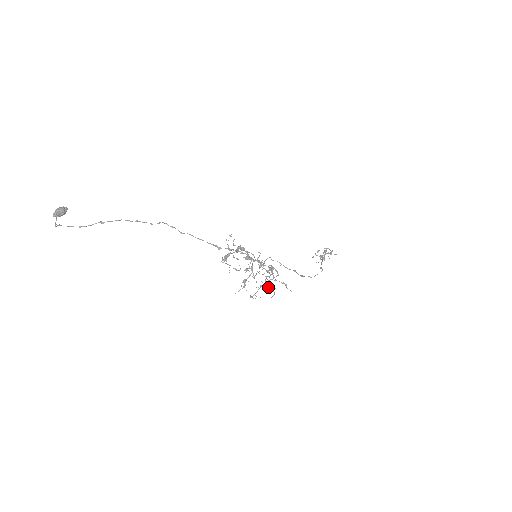
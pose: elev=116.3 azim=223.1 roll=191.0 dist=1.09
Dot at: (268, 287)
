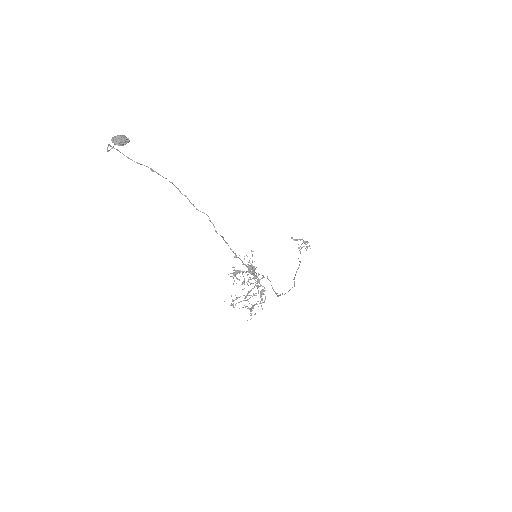
Dot at: (251, 311)
